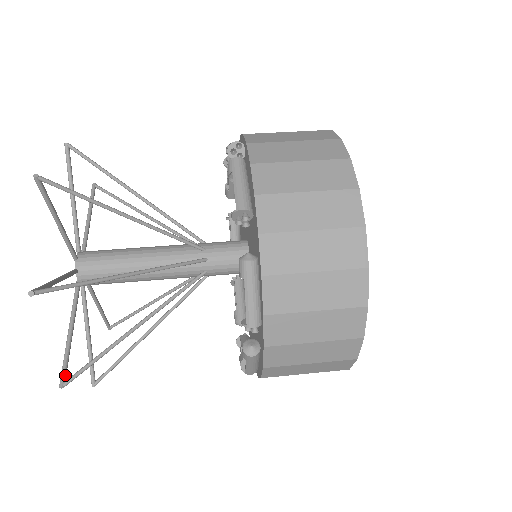
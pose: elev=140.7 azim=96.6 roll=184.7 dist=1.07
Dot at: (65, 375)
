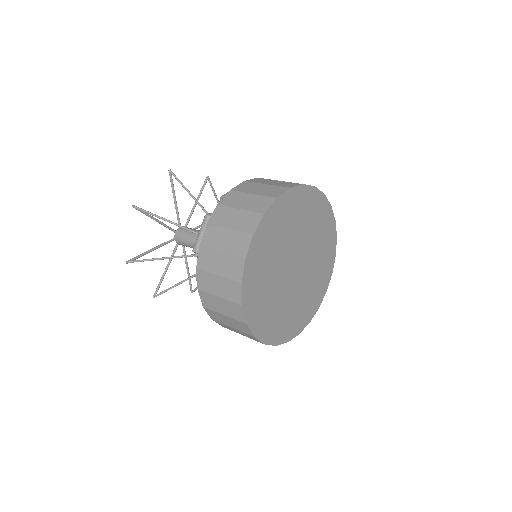
Dot at: (156, 292)
